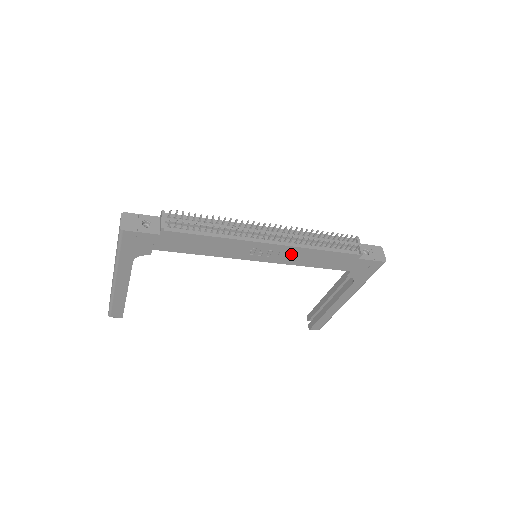
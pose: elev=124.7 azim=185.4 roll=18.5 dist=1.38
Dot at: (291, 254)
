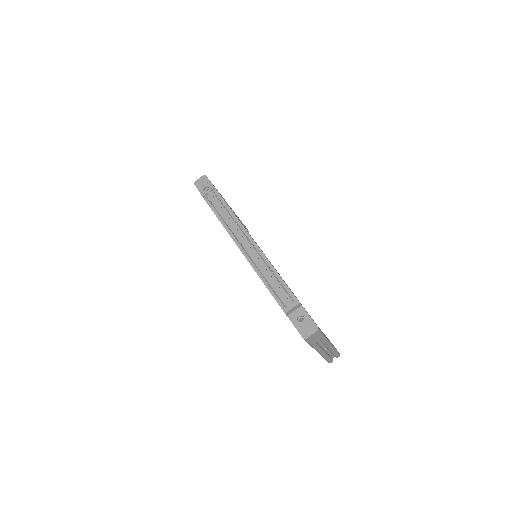
Dot at: occluded
